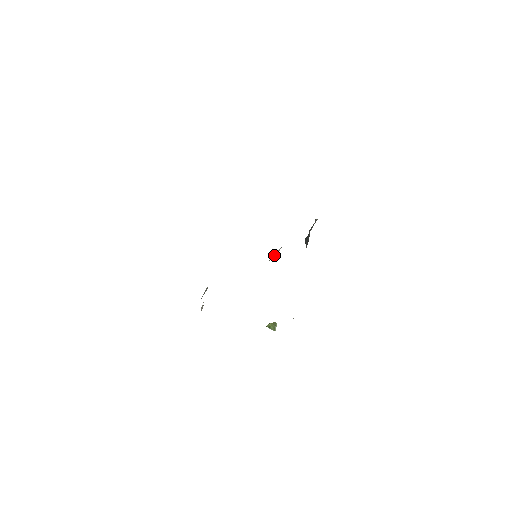
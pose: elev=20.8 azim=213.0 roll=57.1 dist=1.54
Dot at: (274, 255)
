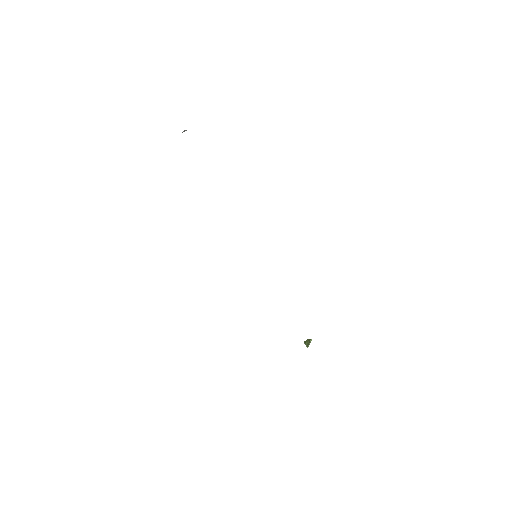
Dot at: occluded
